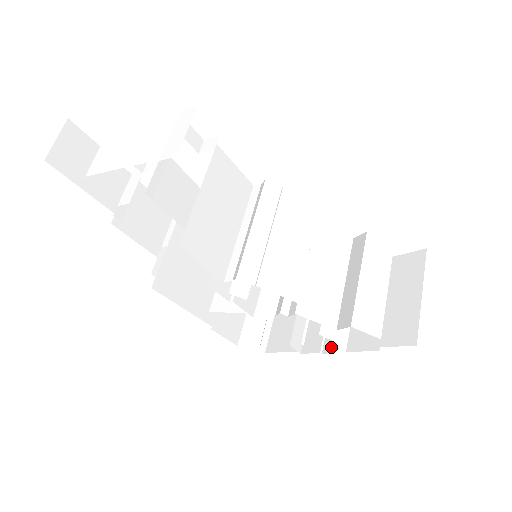
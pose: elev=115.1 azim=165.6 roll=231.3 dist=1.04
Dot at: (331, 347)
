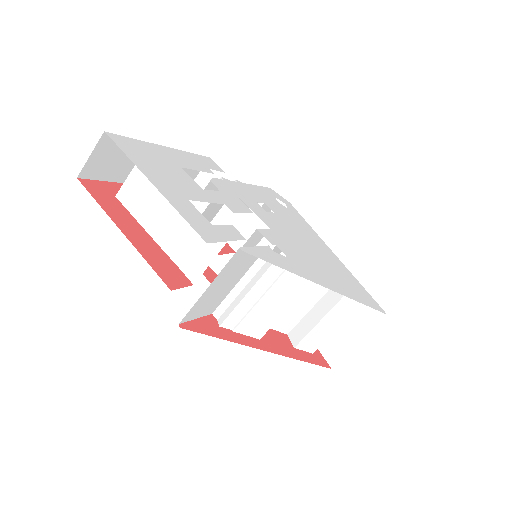
Dot at: occluded
